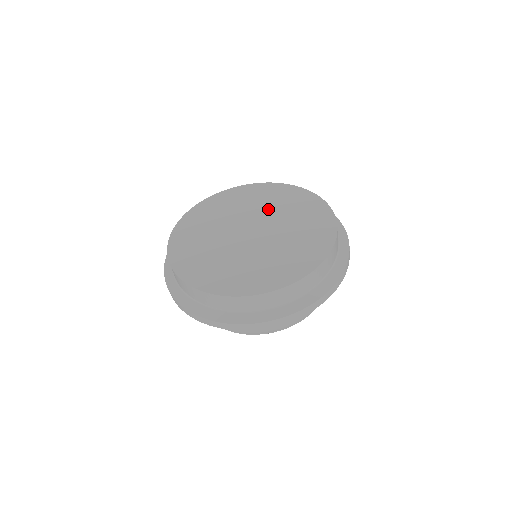
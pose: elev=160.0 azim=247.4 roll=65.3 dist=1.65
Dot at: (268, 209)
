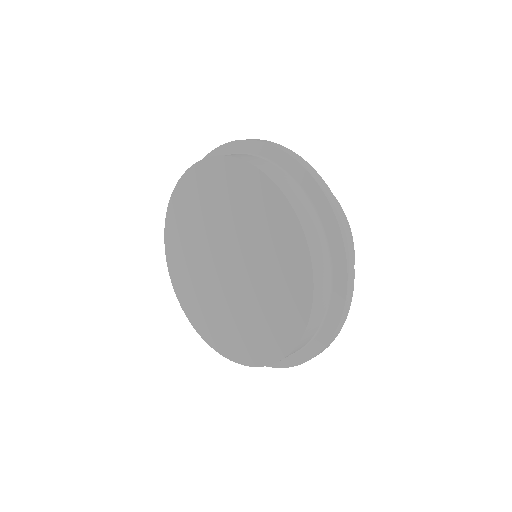
Dot at: (250, 237)
